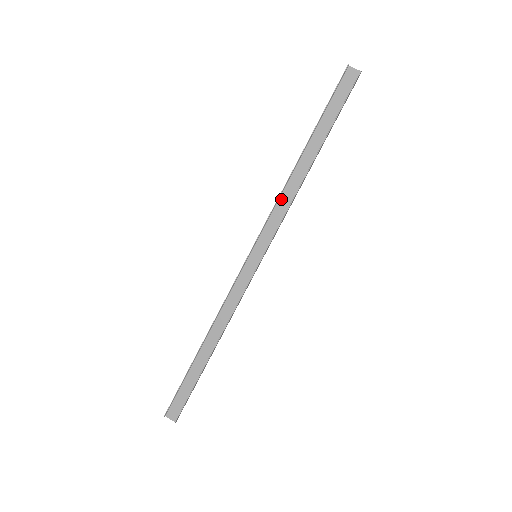
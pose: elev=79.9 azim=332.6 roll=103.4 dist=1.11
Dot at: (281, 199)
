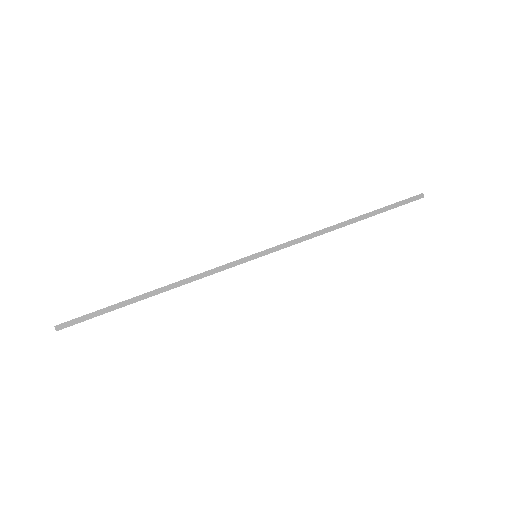
Dot at: occluded
